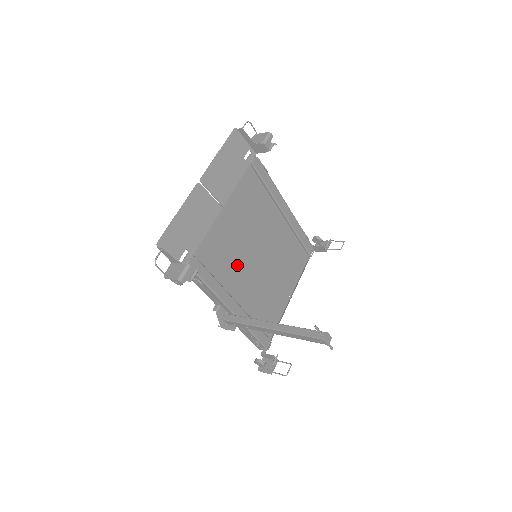
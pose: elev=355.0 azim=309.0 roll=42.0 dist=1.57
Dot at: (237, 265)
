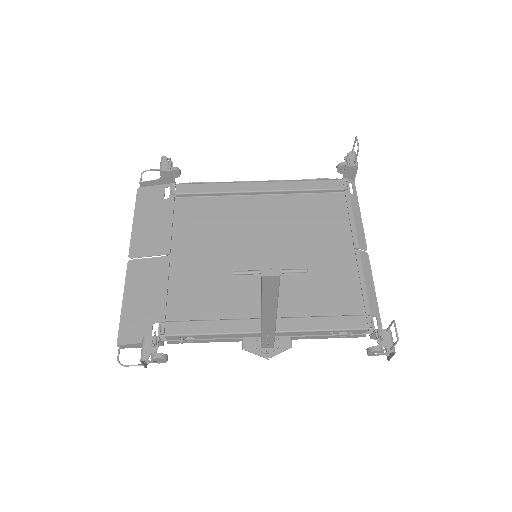
Dot at: (236, 284)
